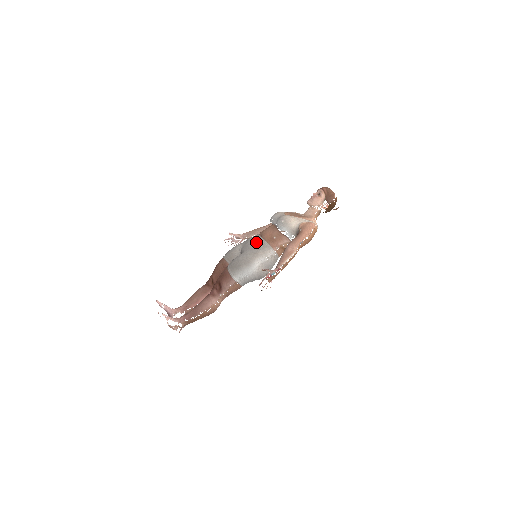
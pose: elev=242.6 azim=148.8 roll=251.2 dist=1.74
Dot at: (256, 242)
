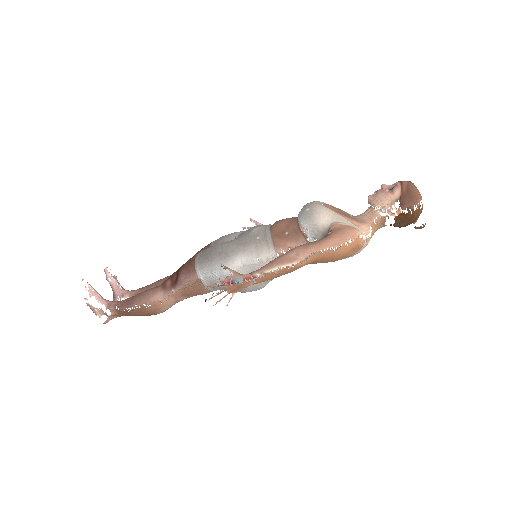
Dot at: (256, 230)
